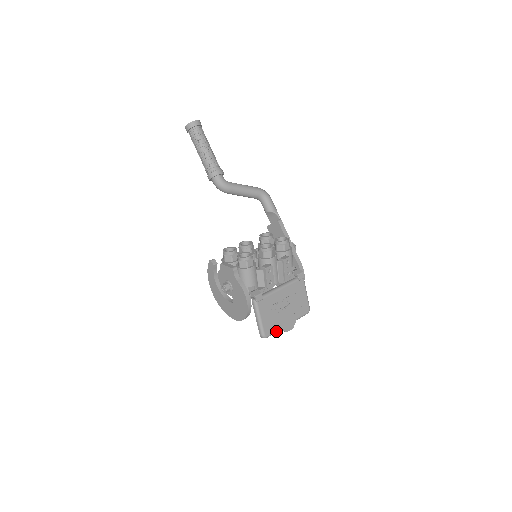
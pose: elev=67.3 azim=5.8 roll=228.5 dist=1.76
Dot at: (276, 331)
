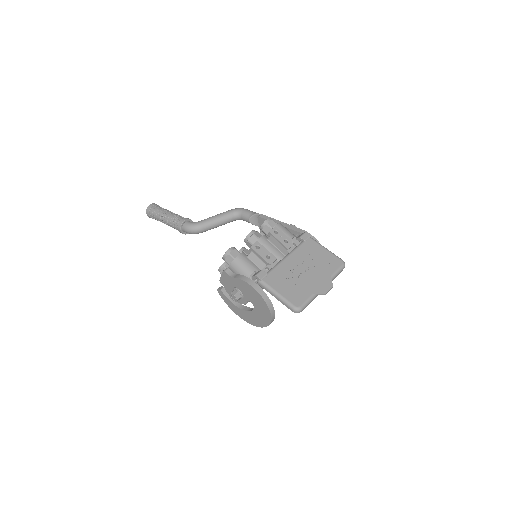
Dot at: (310, 298)
